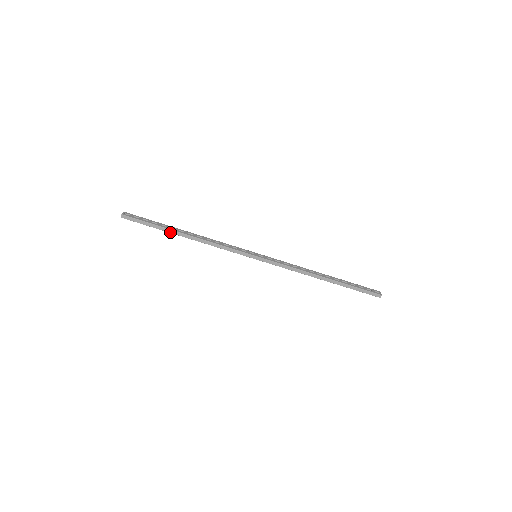
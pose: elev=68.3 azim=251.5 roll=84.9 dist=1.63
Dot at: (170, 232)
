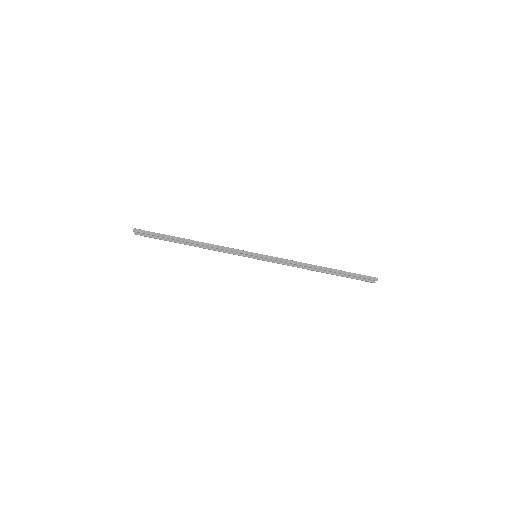
Dot at: (177, 239)
